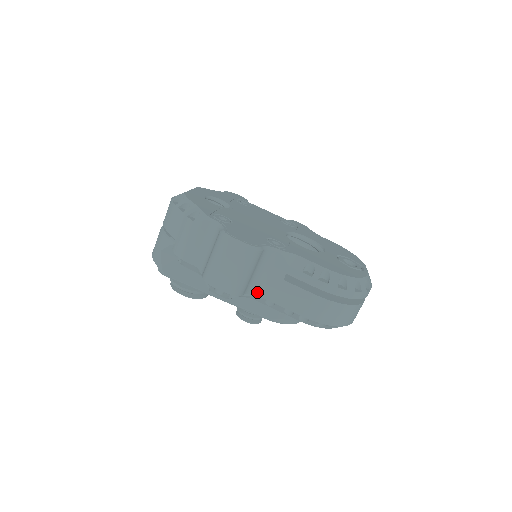
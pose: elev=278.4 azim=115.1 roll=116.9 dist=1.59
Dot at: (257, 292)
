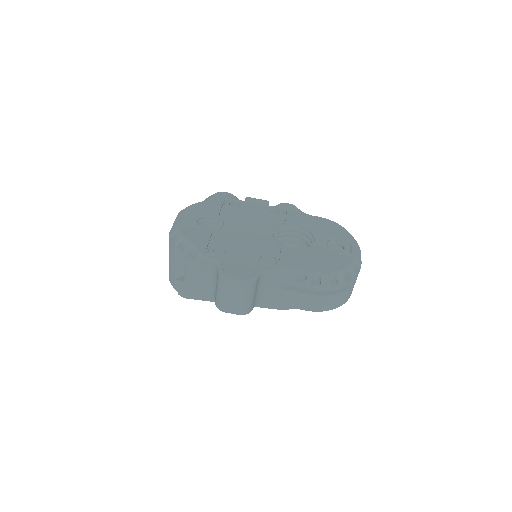
Dot at: (264, 301)
